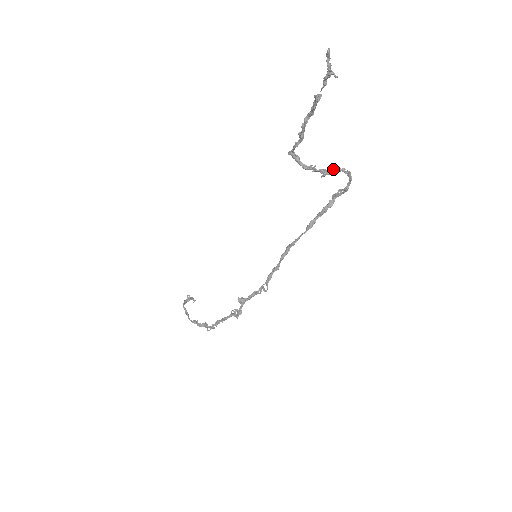
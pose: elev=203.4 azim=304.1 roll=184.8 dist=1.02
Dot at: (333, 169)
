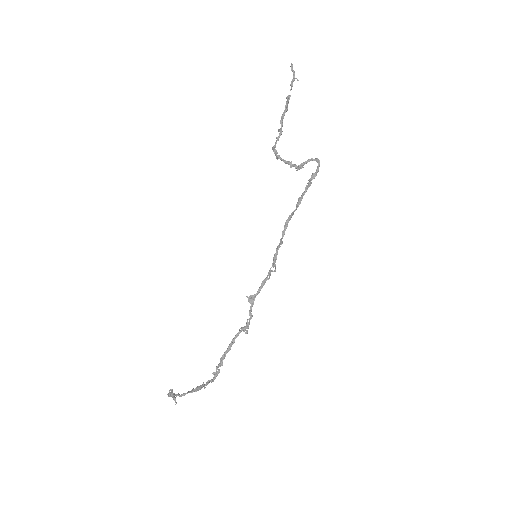
Dot at: (304, 162)
